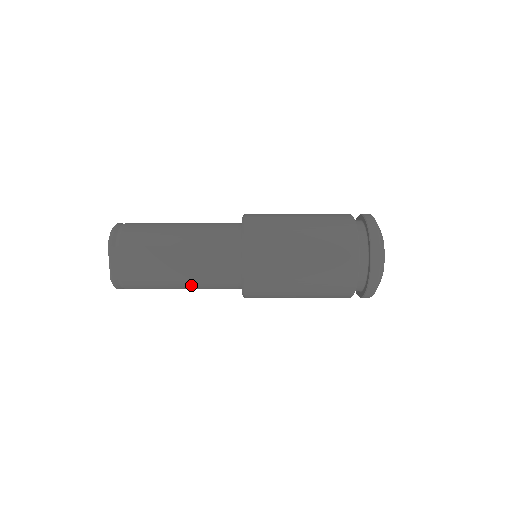
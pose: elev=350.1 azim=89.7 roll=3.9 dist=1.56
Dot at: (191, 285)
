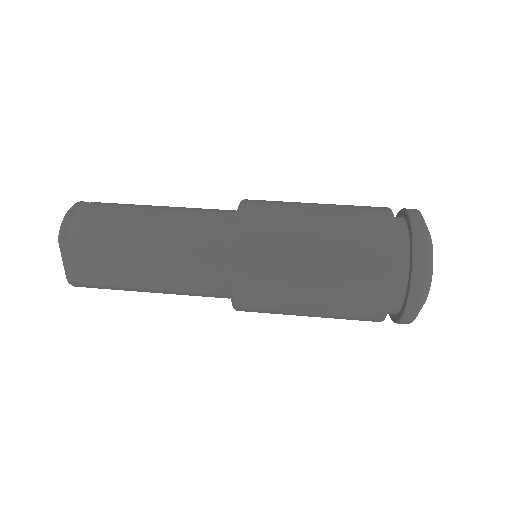
Dot at: (168, 293)
